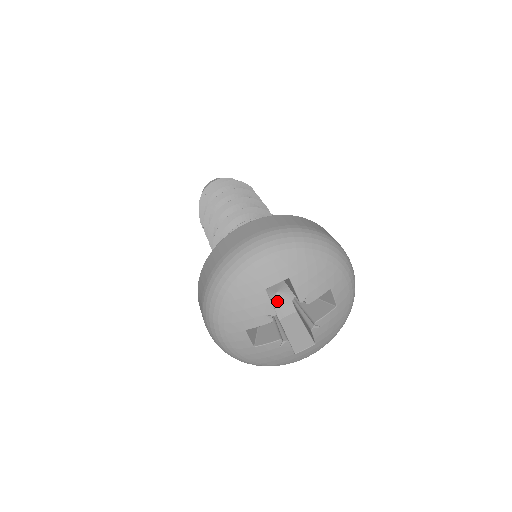
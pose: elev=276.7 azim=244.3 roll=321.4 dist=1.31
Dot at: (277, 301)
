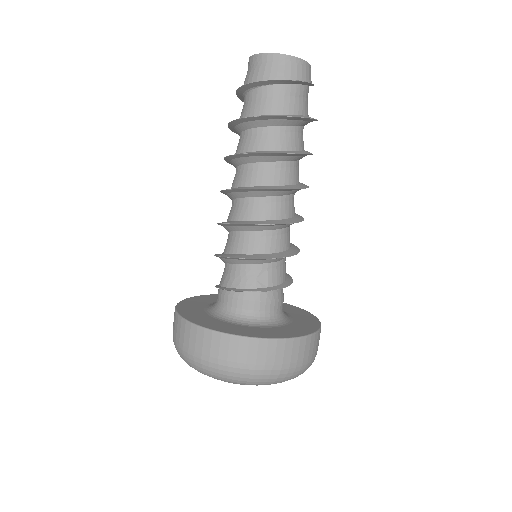
Dot at: occluded
